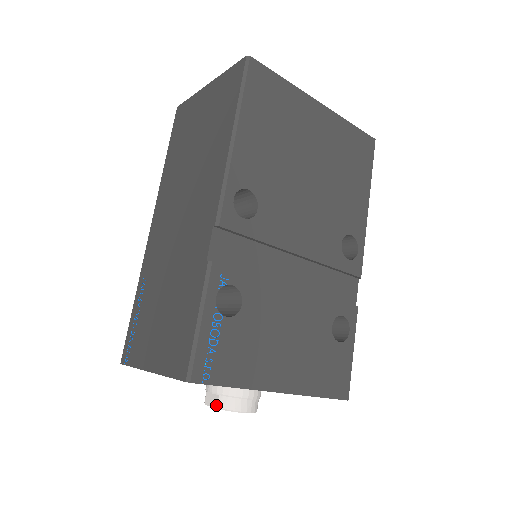
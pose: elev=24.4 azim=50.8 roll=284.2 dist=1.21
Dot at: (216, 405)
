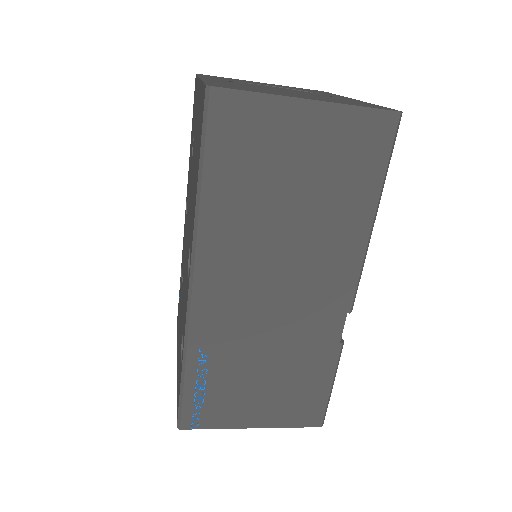
Dot at: occluded
